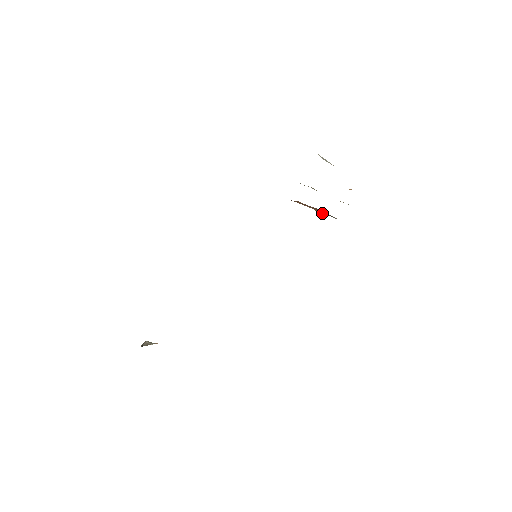
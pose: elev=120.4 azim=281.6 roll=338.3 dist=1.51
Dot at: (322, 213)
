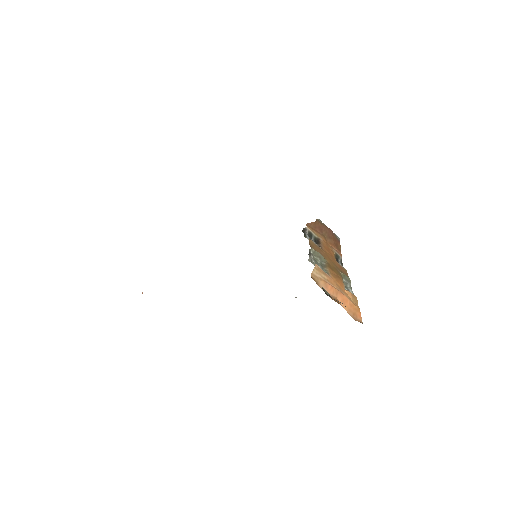
Dot at: (332, 245)
